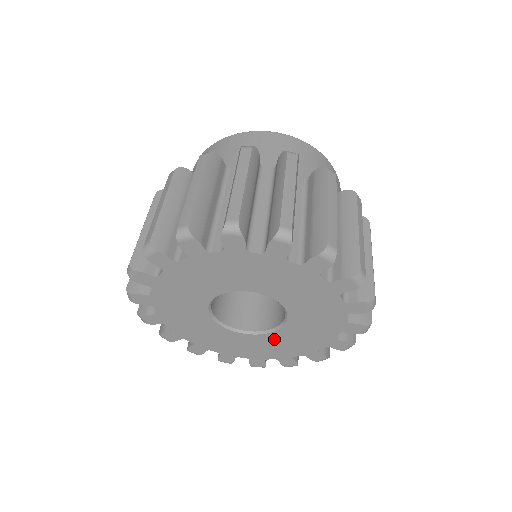
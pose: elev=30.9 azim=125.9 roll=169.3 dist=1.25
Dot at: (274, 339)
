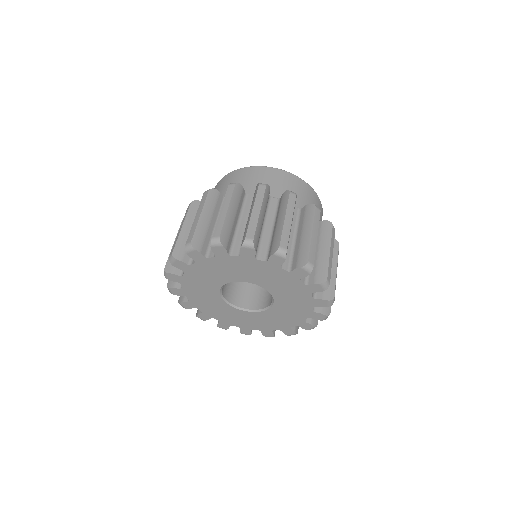
Dot at: (250, 316)
